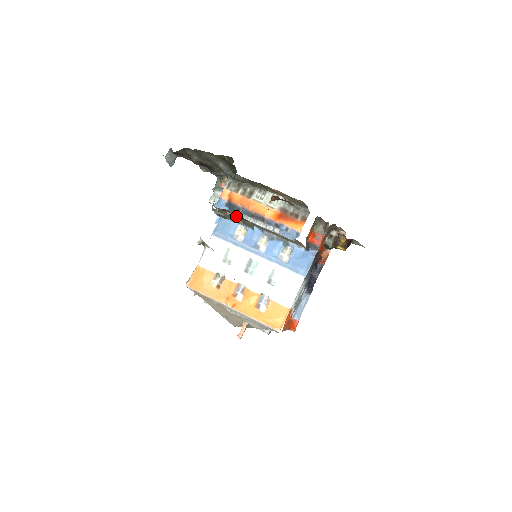
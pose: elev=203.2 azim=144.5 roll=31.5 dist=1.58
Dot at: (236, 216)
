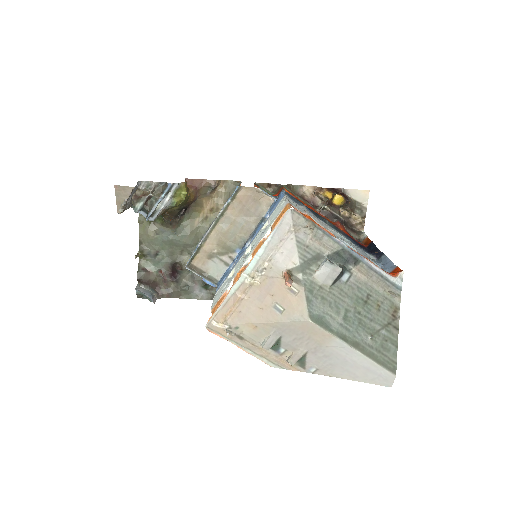
Dot at: (146, 188)
